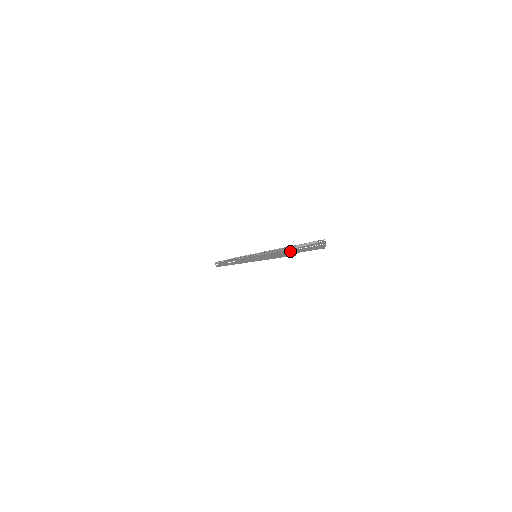
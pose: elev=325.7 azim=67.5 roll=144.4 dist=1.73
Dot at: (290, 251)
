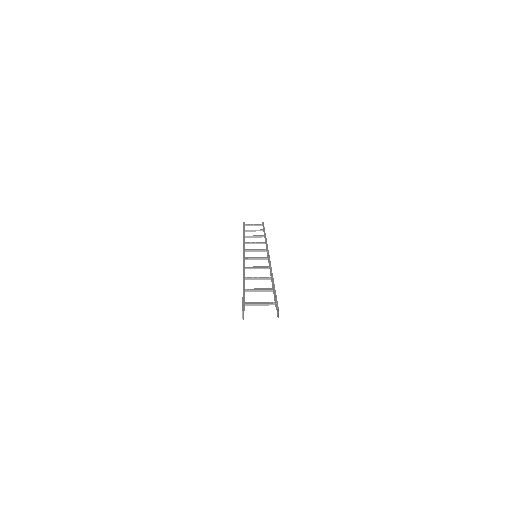
Dot at: occluded
